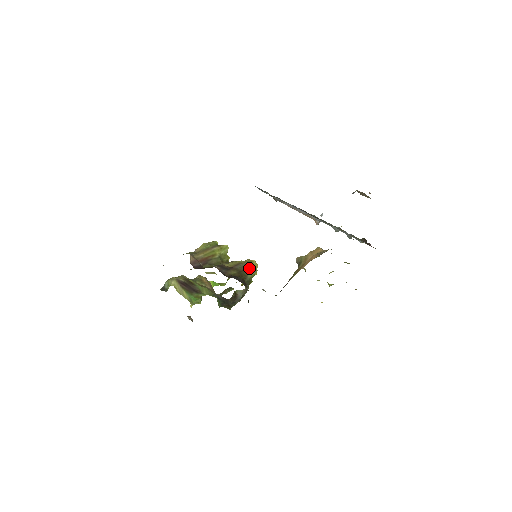
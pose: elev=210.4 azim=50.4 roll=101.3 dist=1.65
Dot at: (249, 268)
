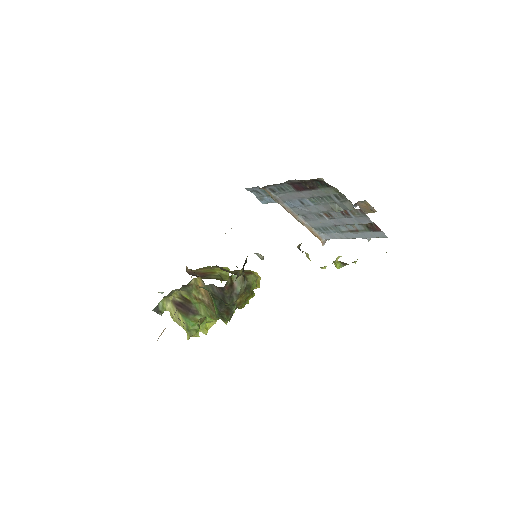
Dot at: (250, 273)
